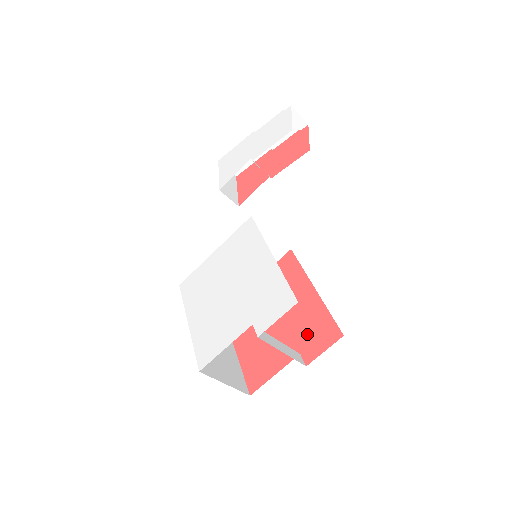
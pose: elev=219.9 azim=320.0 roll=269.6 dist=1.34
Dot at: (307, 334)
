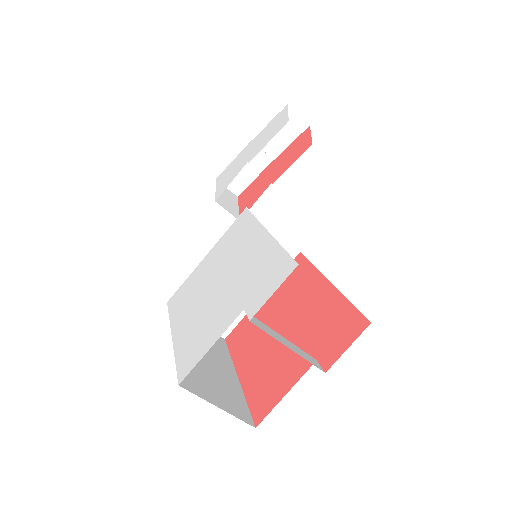
Dot at: (324, 334)
